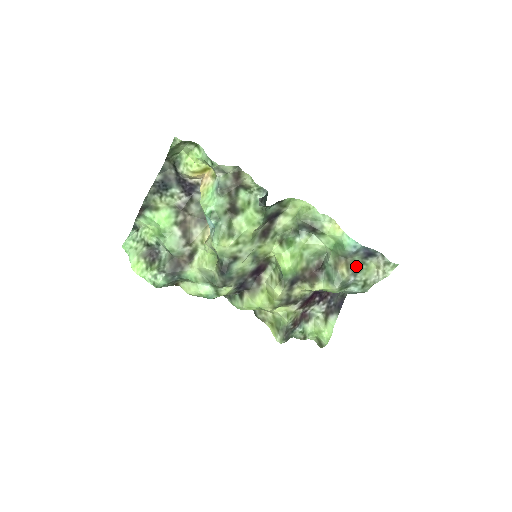
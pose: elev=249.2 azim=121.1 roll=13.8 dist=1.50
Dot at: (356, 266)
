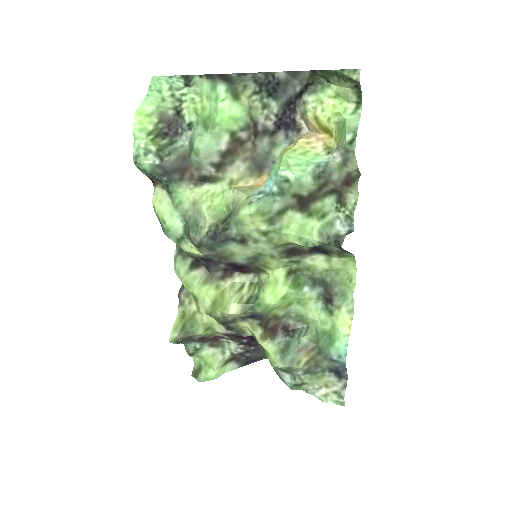
Dot at: (316, 367)
